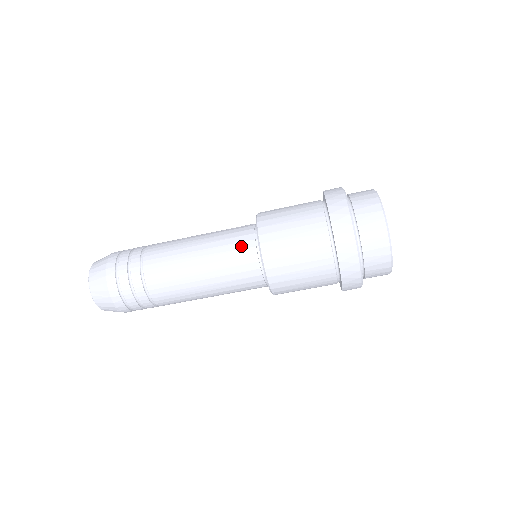
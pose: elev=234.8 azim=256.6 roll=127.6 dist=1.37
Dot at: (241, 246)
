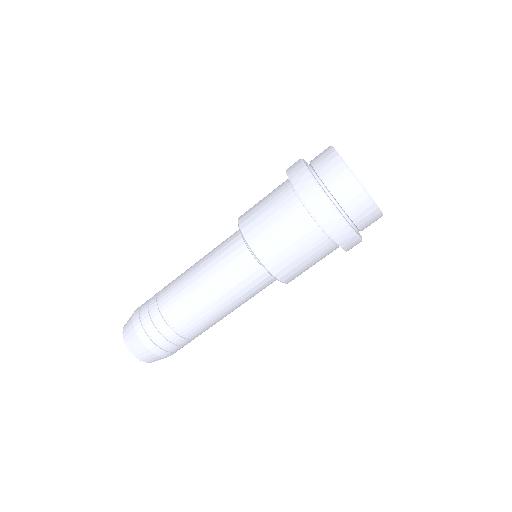
Dot at: (230, 244)
